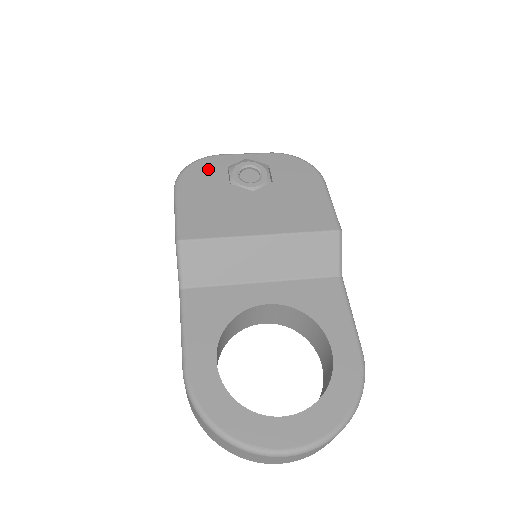
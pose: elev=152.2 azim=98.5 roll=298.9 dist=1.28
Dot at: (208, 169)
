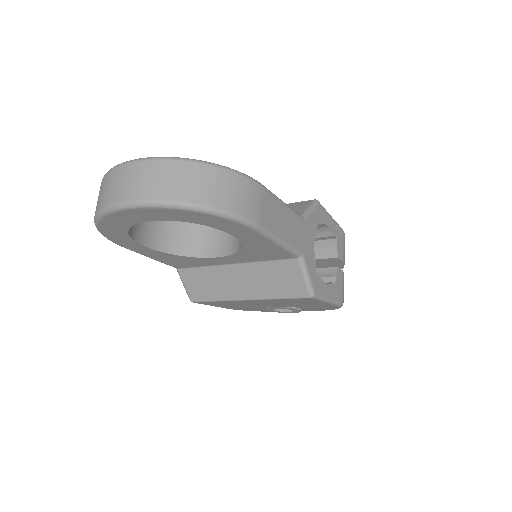
Dot at: occluded
